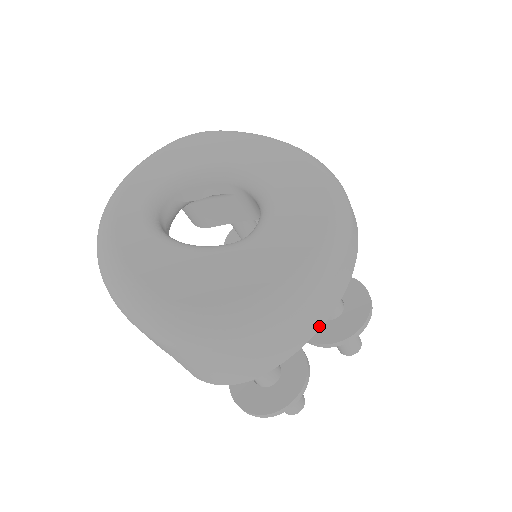
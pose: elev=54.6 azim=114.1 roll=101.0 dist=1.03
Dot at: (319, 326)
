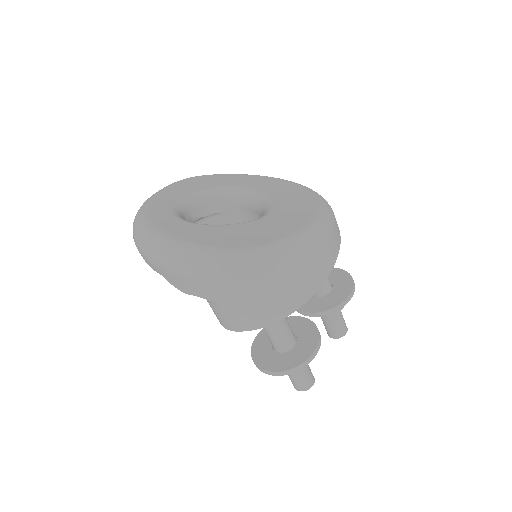
Dot at: (329, 270)
